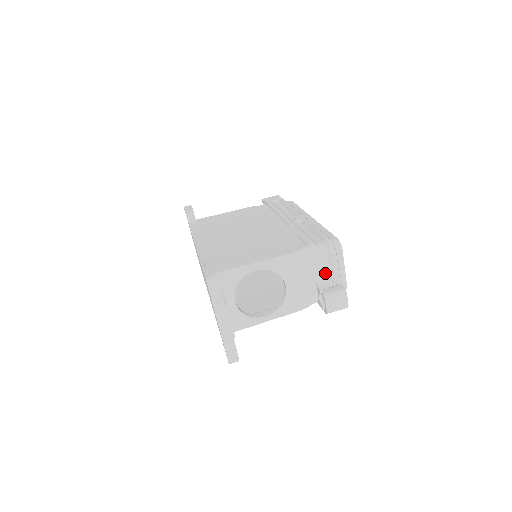
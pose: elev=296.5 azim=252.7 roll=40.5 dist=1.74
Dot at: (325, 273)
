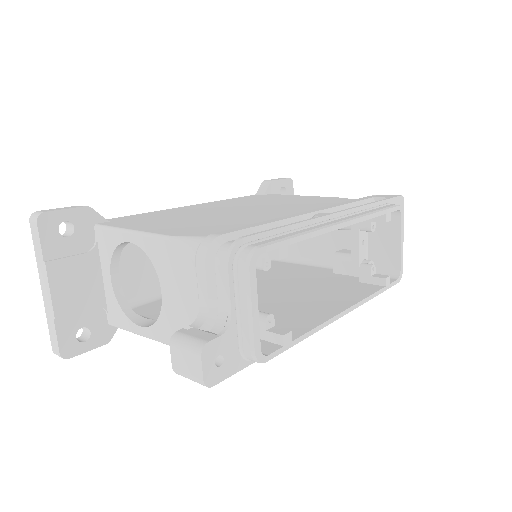
Dot at: (221, 303)
